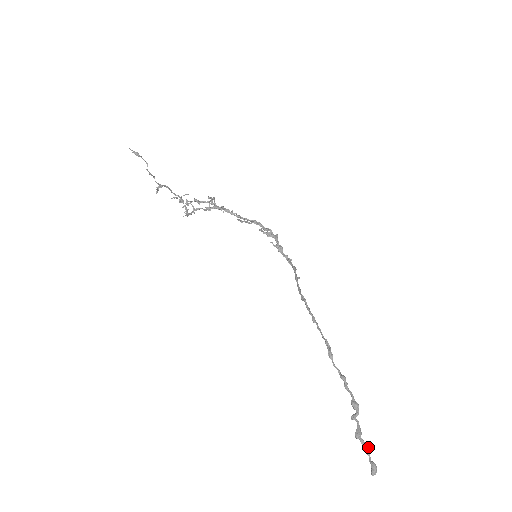
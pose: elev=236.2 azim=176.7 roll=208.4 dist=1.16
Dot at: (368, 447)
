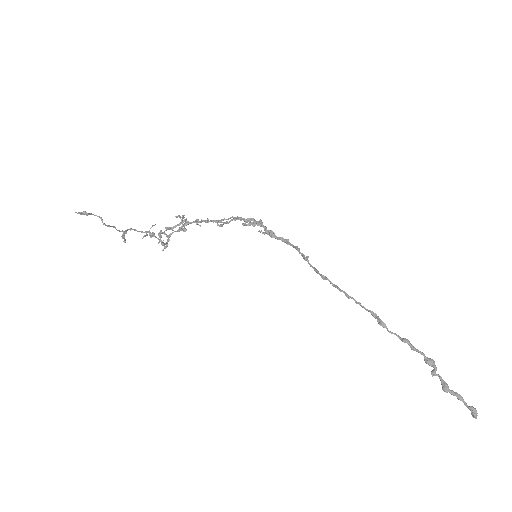
Dot at: (459, 394)
